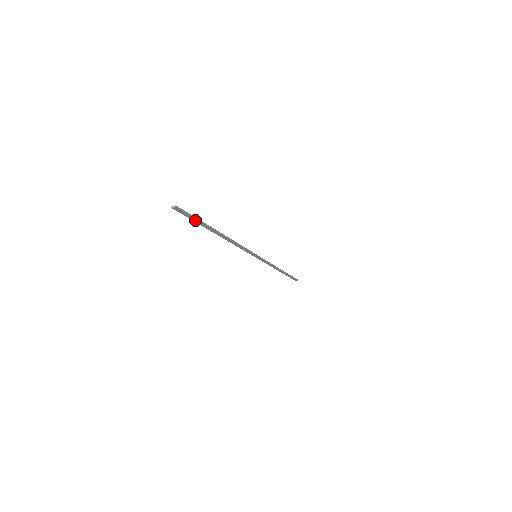
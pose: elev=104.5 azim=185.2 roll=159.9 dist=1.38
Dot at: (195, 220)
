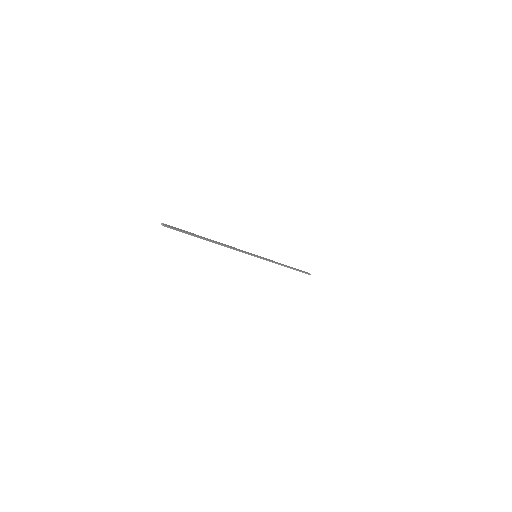
Dot at: (185, 232)
